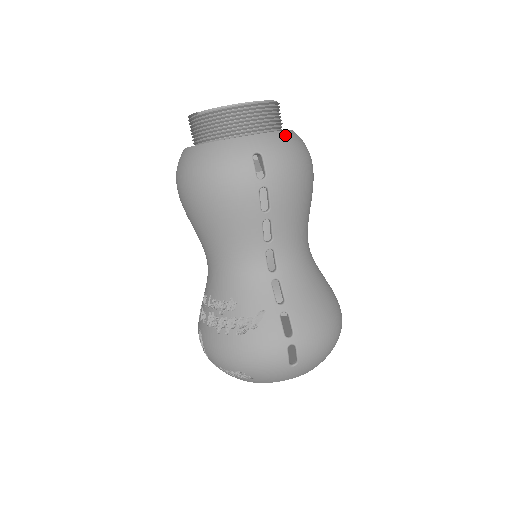
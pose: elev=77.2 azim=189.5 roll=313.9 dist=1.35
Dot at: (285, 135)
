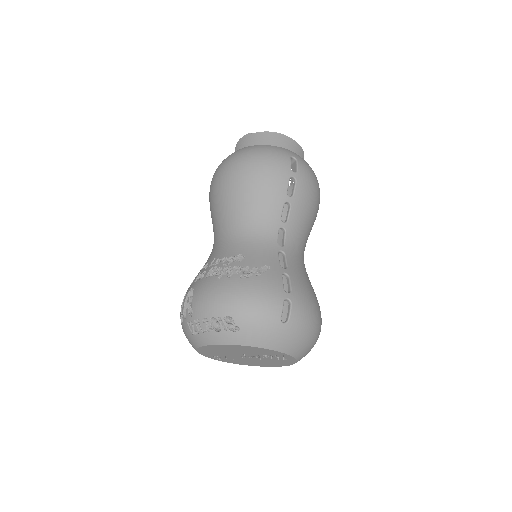
Dot at: occluded
